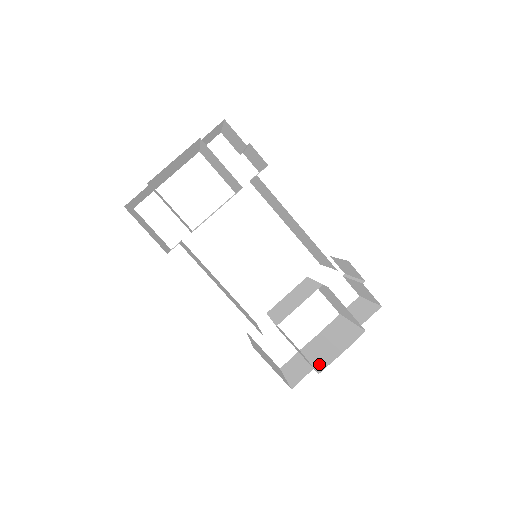
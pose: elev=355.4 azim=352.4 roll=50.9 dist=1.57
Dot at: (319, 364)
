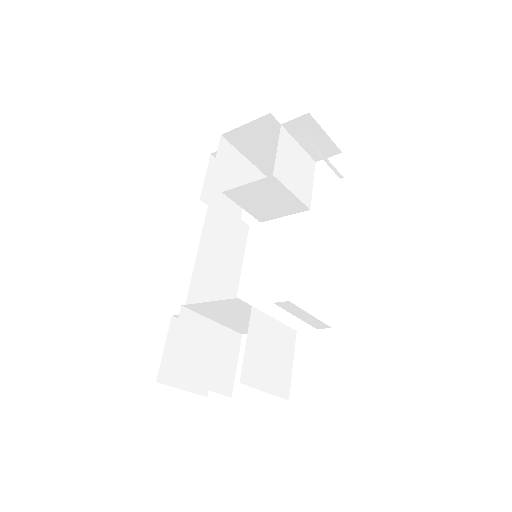
Dot at: occluded
